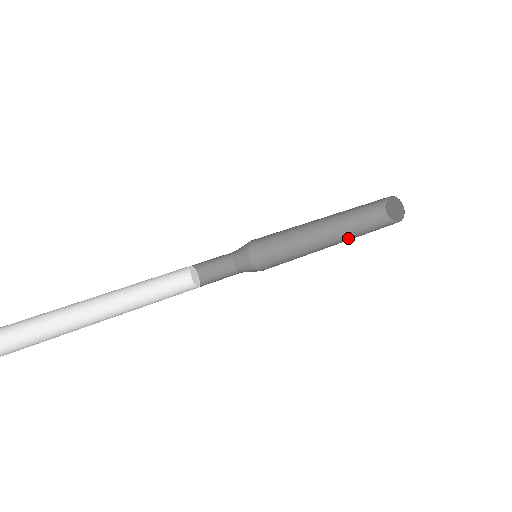
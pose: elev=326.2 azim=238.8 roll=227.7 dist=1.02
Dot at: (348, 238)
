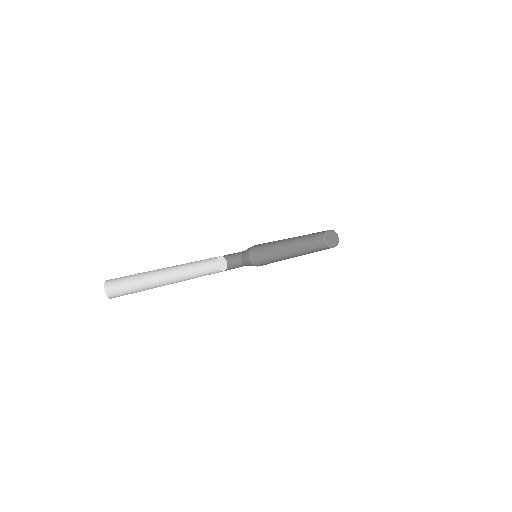
Dot at: (302, 251)
